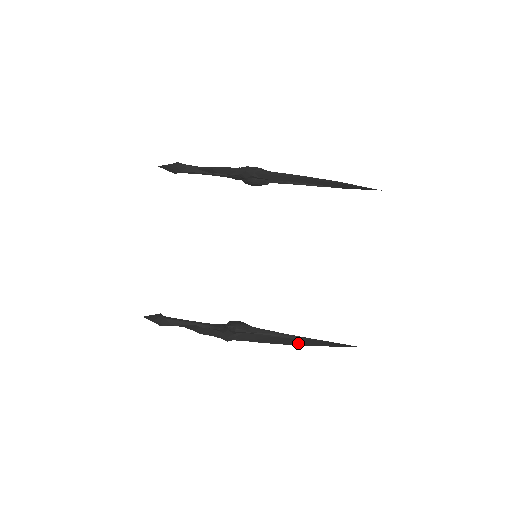
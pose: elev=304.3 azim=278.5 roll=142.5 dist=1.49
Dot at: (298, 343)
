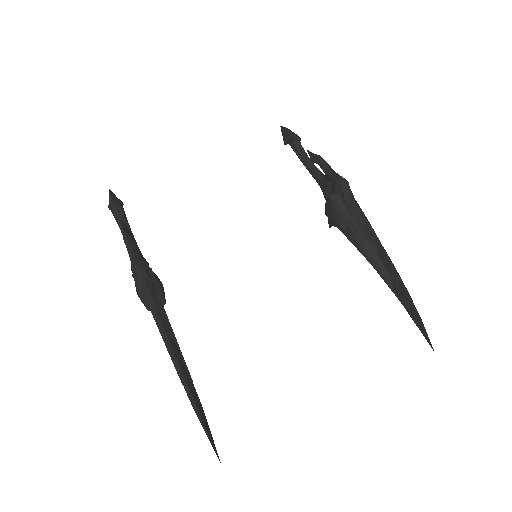
Dot at: (179, 361)
